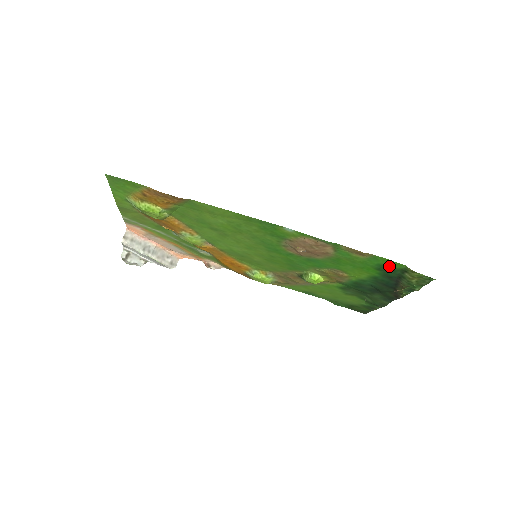
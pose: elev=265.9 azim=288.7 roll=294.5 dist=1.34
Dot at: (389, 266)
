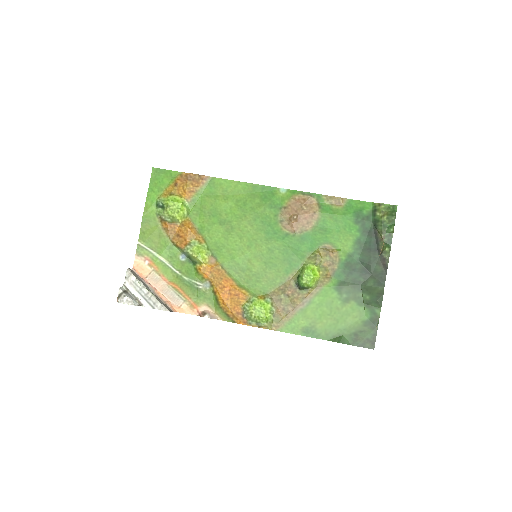
Dot at: (362, 211)
